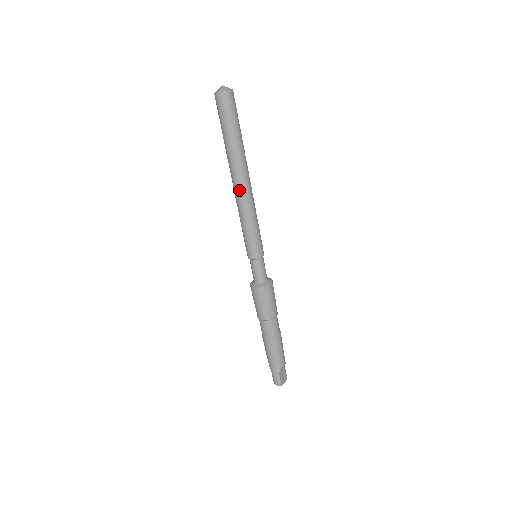
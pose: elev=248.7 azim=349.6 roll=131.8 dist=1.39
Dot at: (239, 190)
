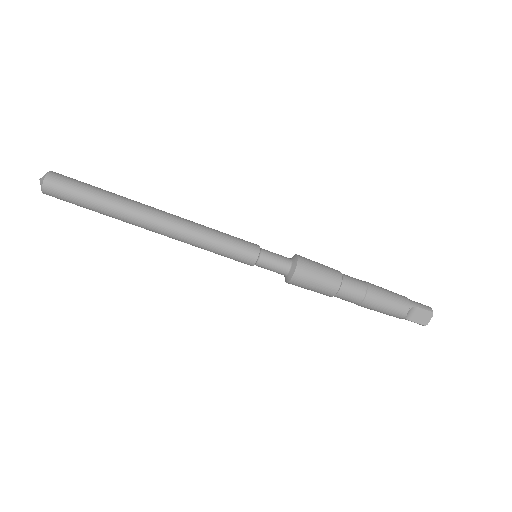
Dot at: occluded
